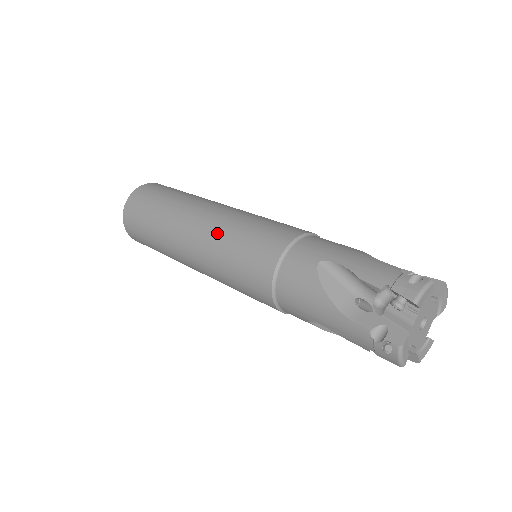
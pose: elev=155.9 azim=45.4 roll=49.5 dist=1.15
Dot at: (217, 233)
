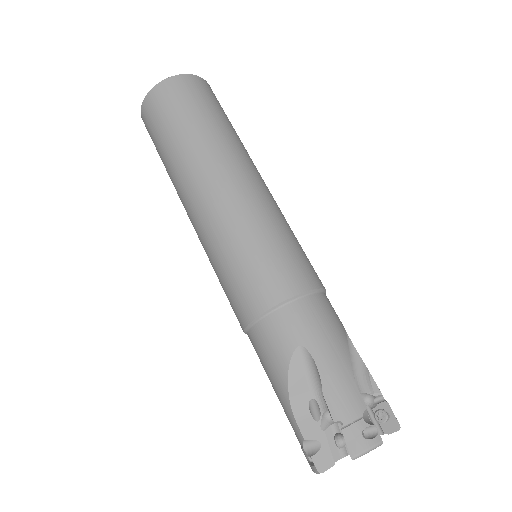
Dot at: (224, 225)
